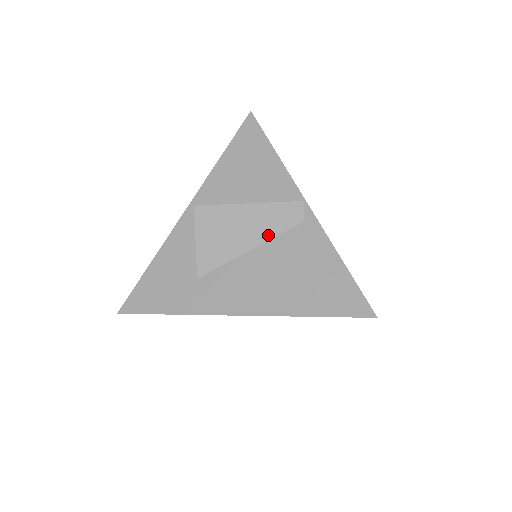
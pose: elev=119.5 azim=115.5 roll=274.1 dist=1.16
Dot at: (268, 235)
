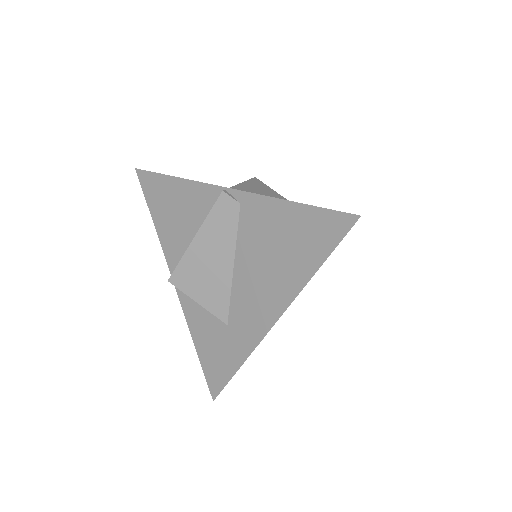
Dot at: (231, 243)
